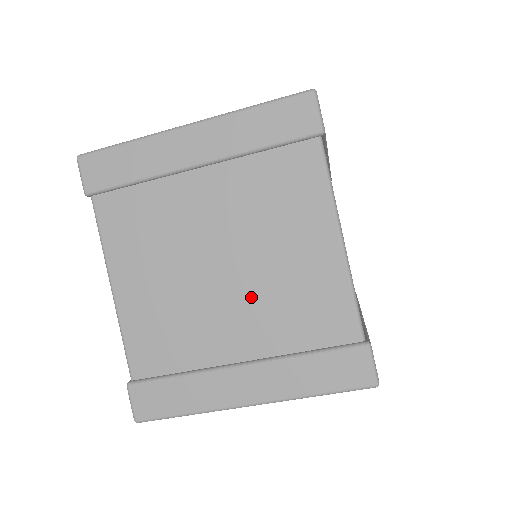
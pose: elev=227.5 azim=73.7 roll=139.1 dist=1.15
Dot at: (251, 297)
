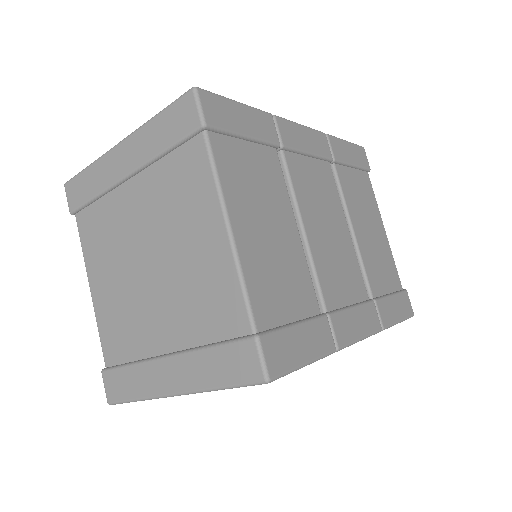
Dot at: (169, 292)
